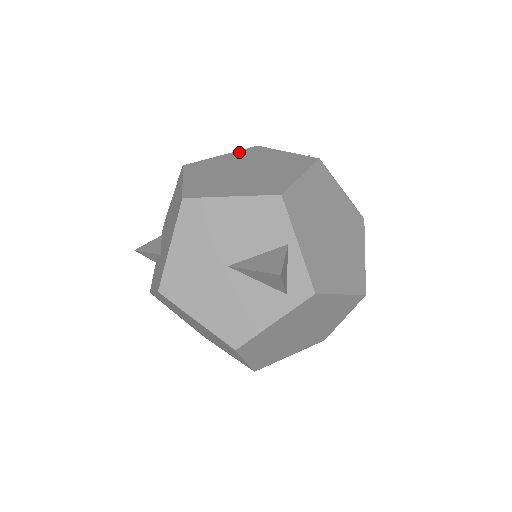
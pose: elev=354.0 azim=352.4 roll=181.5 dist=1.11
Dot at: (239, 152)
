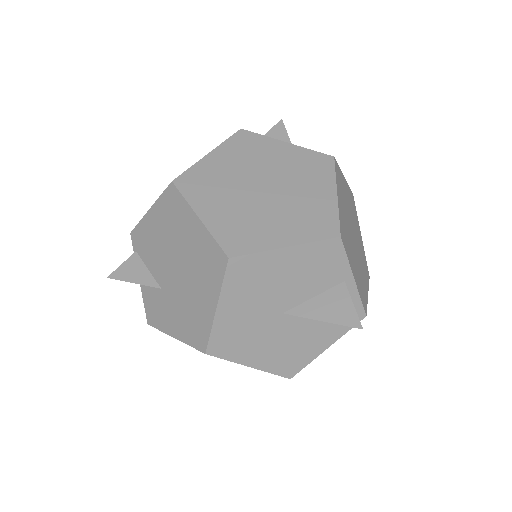
Dot at: (228, 145)
